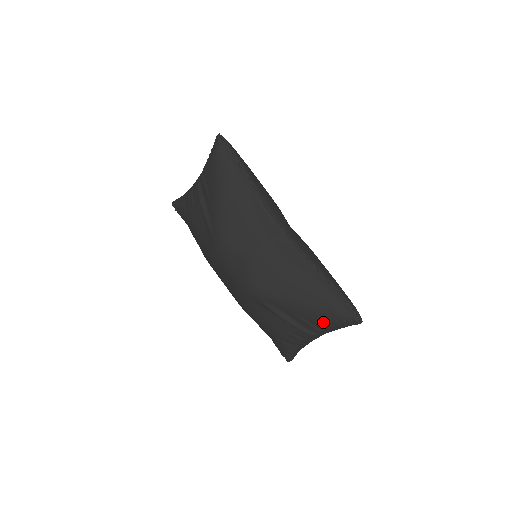
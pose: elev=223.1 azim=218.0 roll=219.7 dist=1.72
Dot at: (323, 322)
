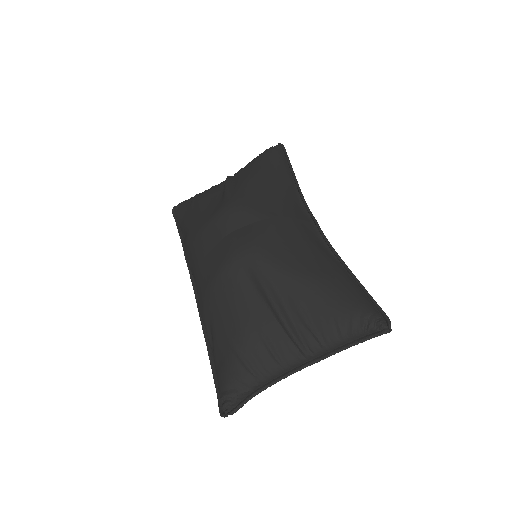
Dot at: (332, 317)
